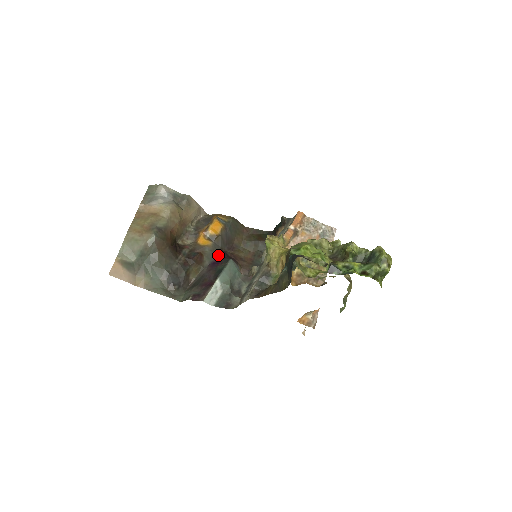
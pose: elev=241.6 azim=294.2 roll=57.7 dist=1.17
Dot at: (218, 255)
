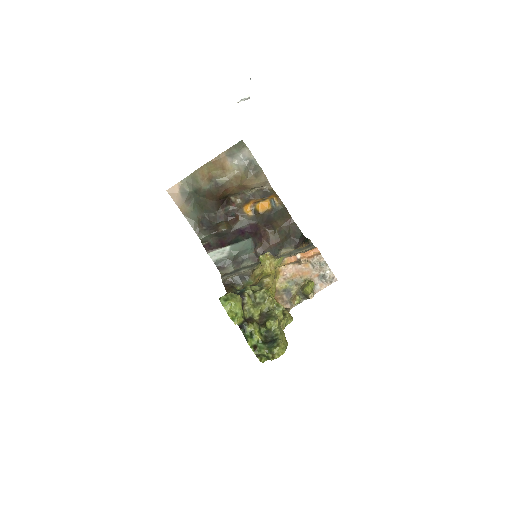
Dot at: (249, 227)
